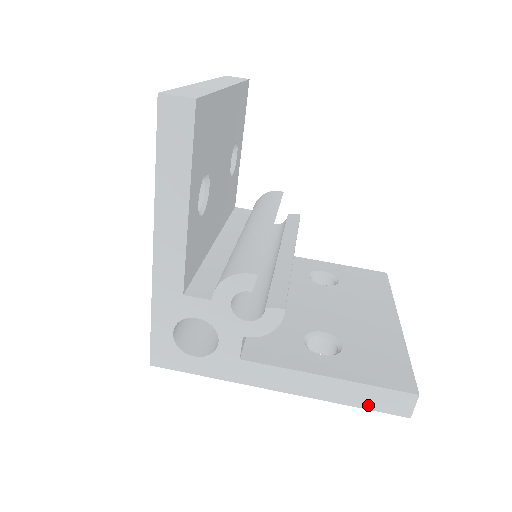
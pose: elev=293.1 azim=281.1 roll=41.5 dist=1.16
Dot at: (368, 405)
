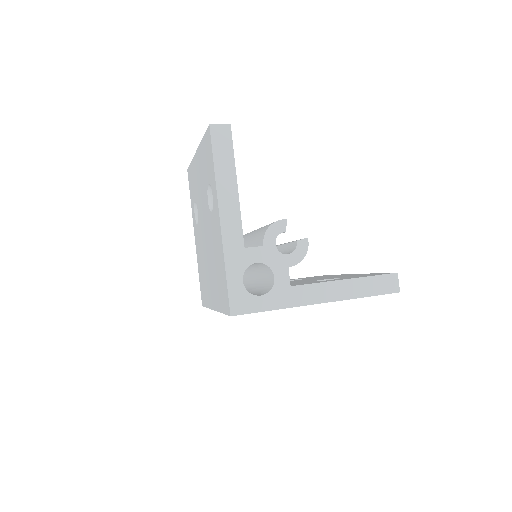
Dot at: (375, 292)
